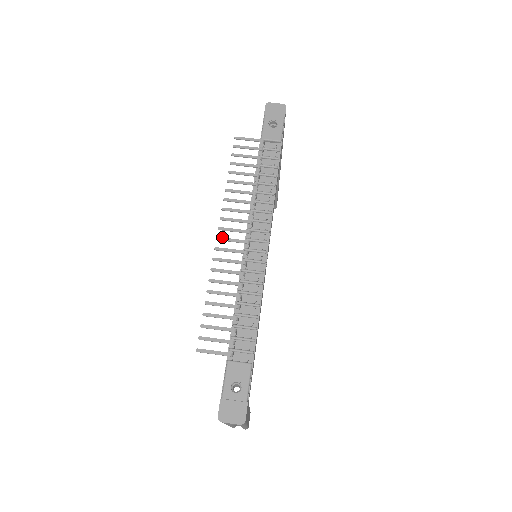
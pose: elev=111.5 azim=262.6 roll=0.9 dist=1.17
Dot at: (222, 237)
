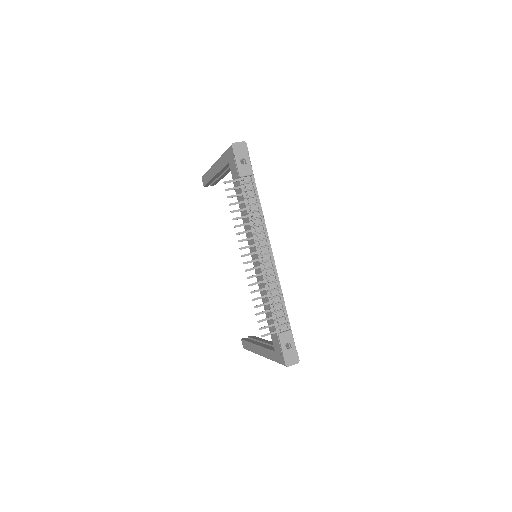
Dot at: occluded
